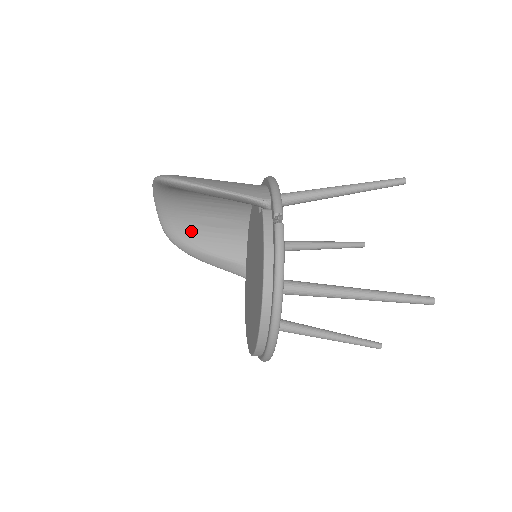
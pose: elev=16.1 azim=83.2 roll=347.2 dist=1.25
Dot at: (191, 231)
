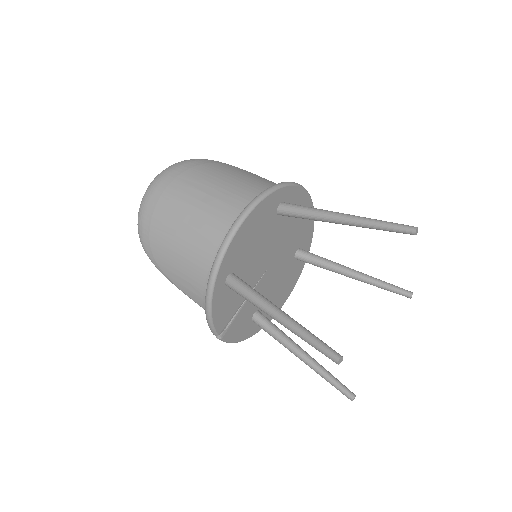
Dot at: occluded
